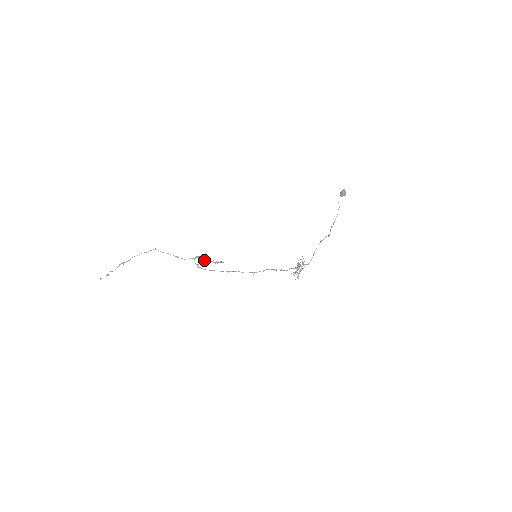
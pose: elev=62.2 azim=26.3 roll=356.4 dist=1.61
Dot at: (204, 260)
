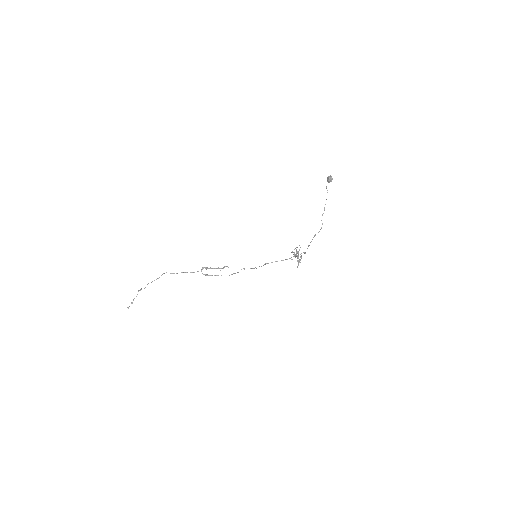
Dot at: occluded
